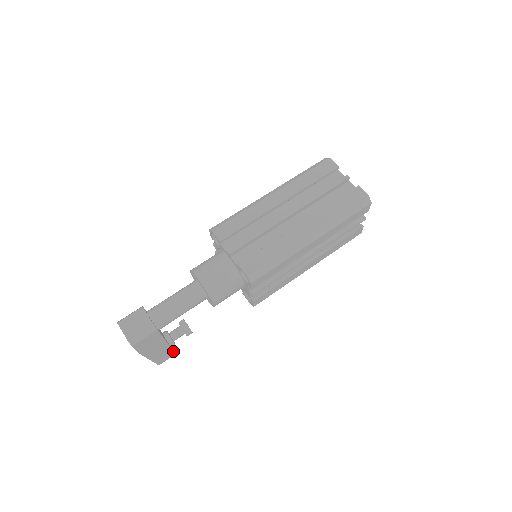
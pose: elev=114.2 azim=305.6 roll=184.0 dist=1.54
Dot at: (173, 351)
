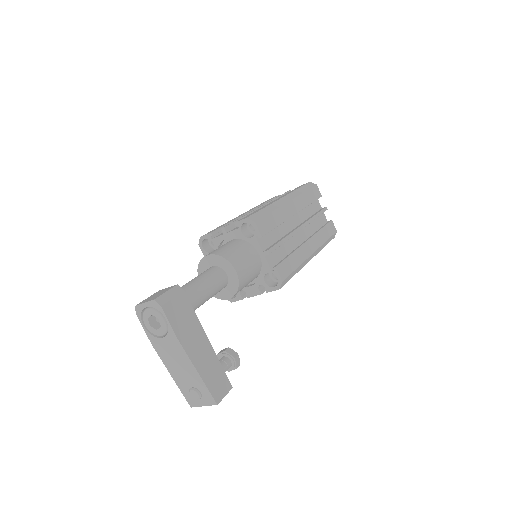
Dot at: (226, 376)
